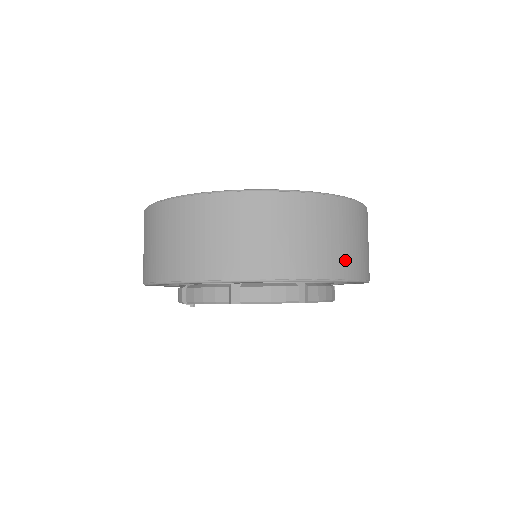
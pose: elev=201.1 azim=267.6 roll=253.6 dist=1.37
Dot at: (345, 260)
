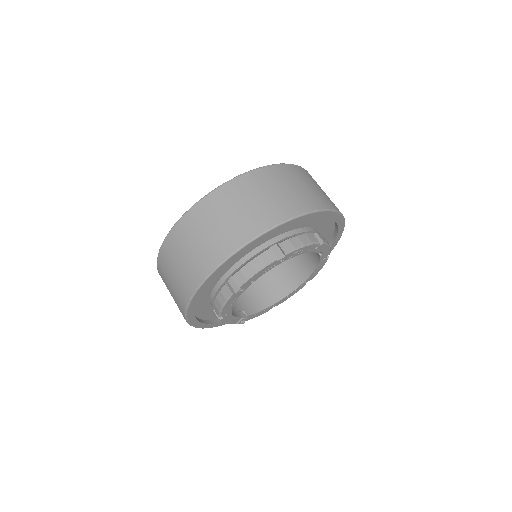
Dot at: (281, 206)
